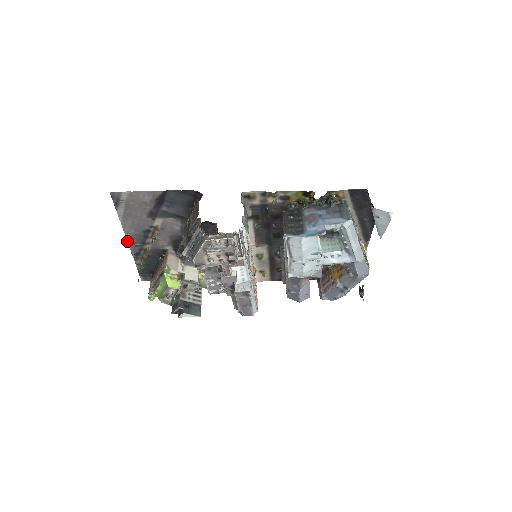
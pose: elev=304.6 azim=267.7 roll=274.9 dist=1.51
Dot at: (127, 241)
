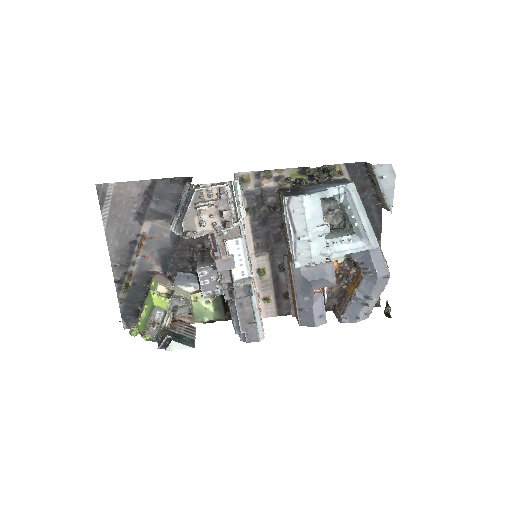
Dot at: occluded
